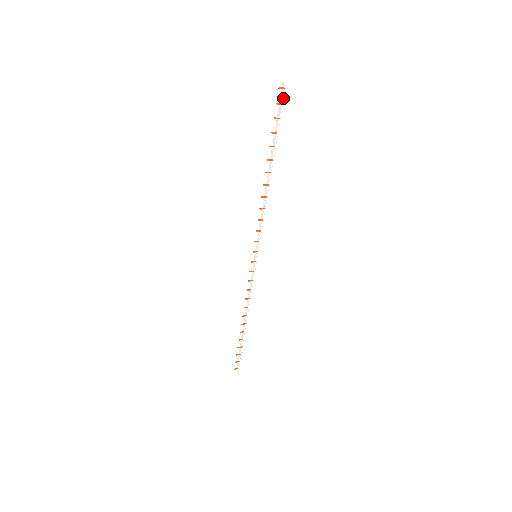
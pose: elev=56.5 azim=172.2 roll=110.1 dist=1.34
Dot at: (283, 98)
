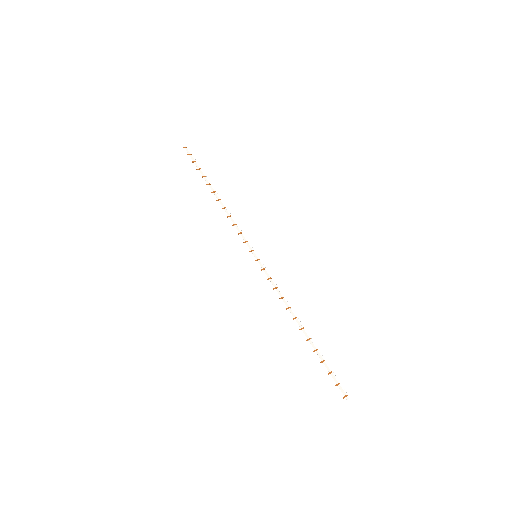
Dot at: (189, 151)
